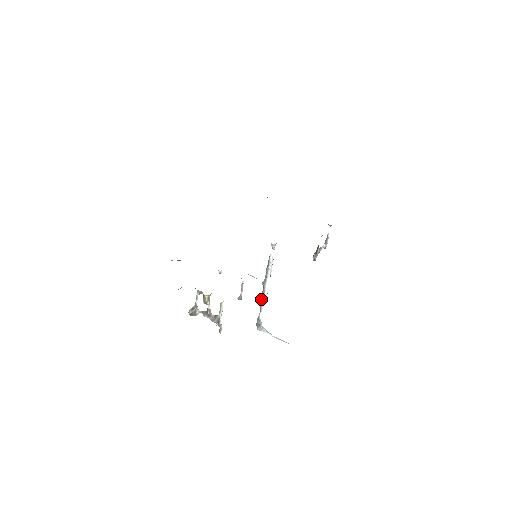
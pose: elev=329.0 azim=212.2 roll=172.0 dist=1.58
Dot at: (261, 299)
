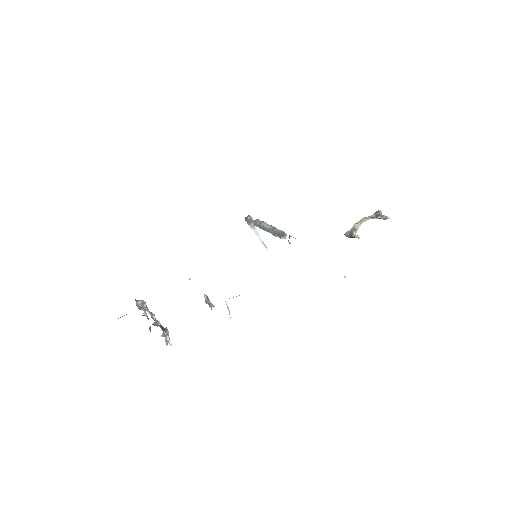
Dot at: (258, 223)
